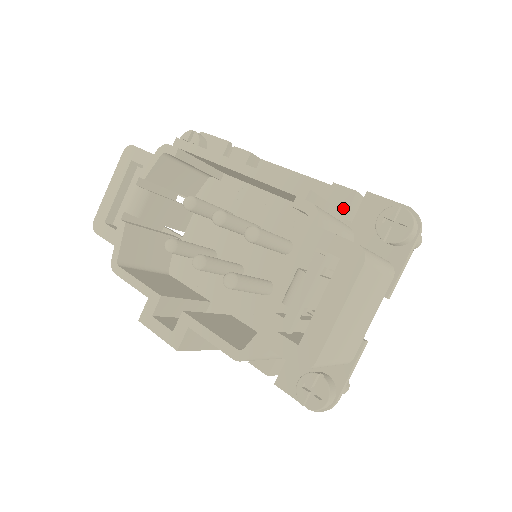
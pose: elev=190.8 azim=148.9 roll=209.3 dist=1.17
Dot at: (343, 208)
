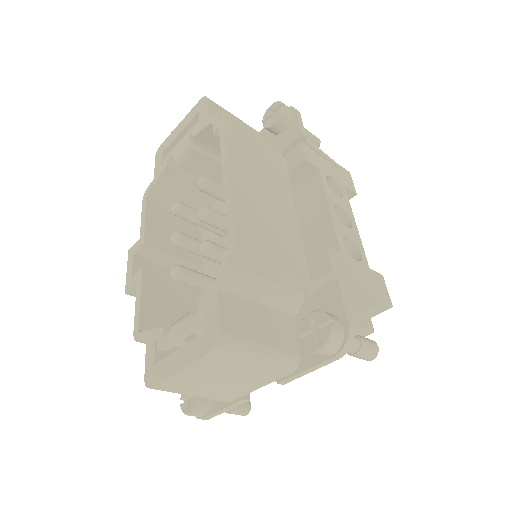
Dot at: (313, 276)
